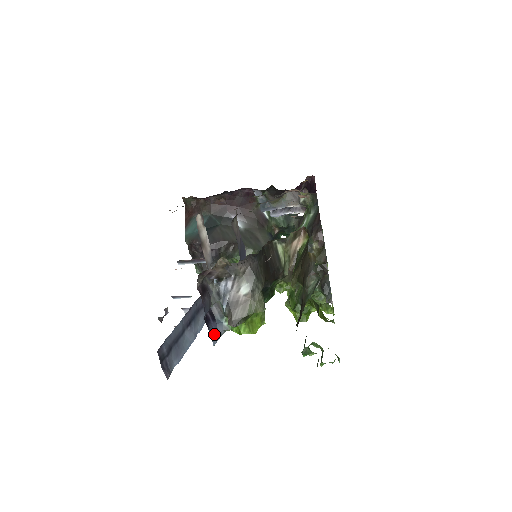
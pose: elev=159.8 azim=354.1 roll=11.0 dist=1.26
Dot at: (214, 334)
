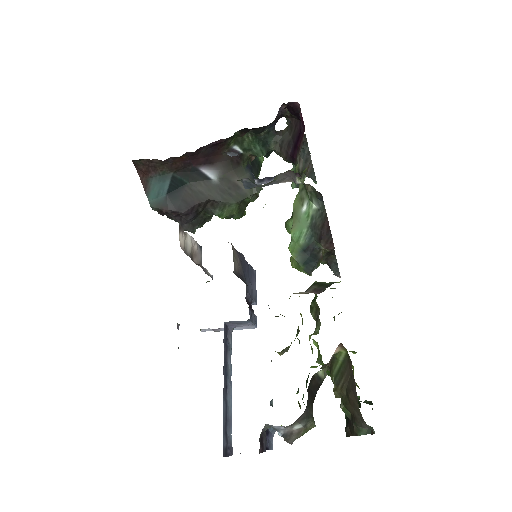
Dot at: (271, 441)
